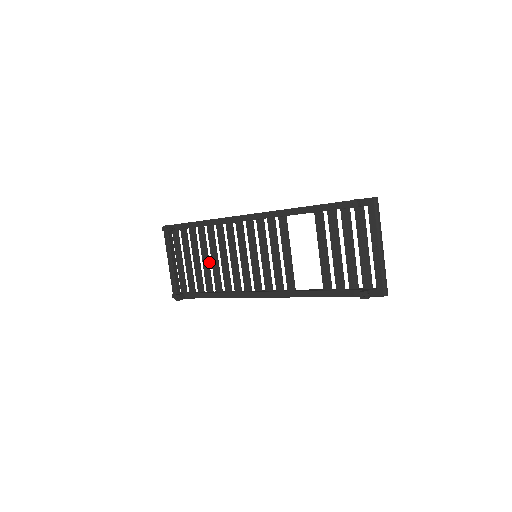
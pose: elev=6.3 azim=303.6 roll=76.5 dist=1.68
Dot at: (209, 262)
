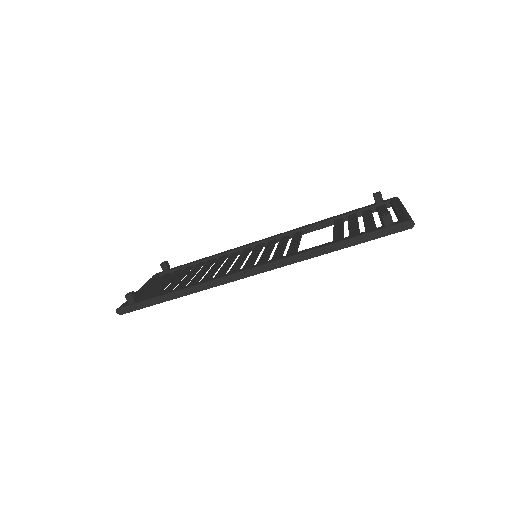
Dot at: occluded
